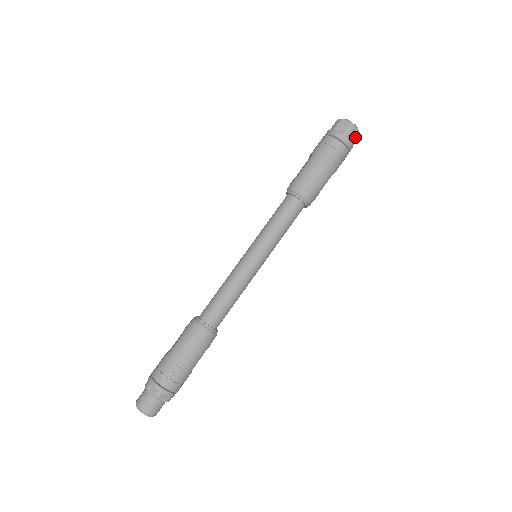
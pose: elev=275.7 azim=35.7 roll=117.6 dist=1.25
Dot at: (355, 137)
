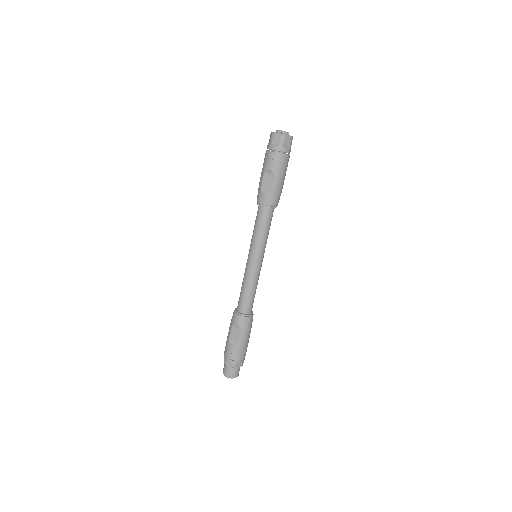
Dot at: occluded
